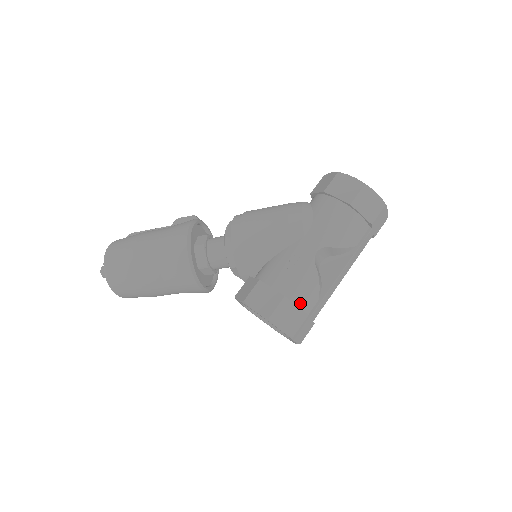
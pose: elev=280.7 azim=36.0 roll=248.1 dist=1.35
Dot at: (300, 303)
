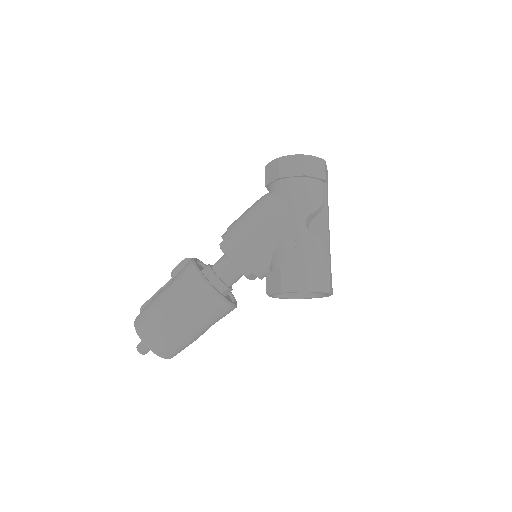
Dot at: (319, 265)
